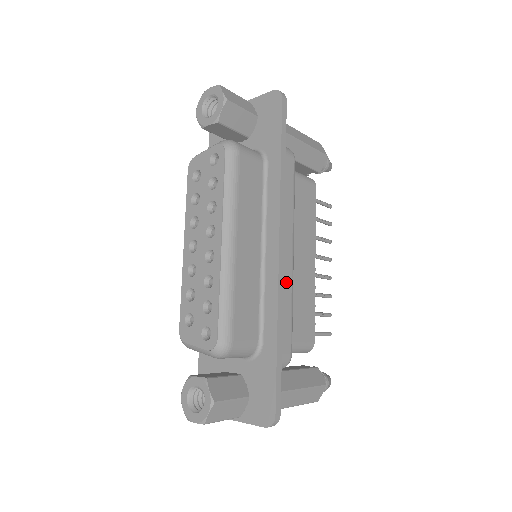
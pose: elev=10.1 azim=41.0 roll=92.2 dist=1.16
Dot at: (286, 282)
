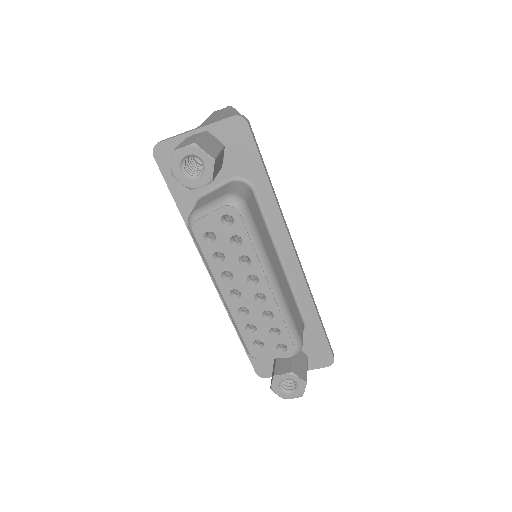
Dot at: occluded
